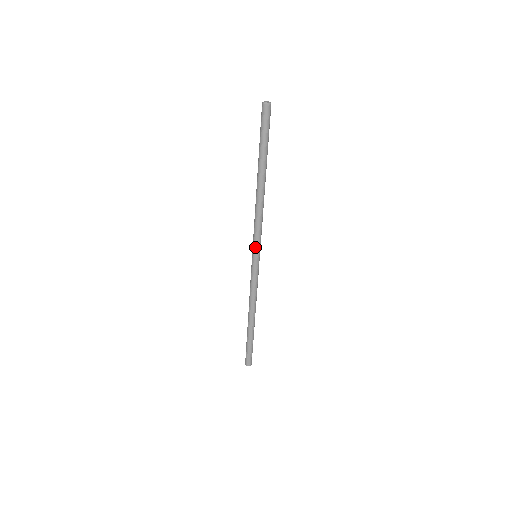
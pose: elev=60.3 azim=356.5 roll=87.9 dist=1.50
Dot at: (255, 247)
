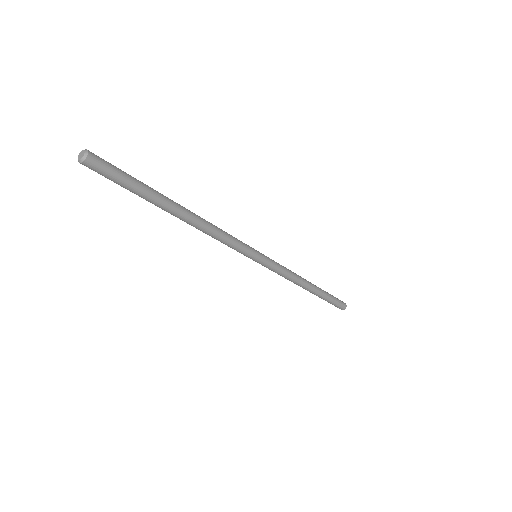
Dot at: (242, 253)
